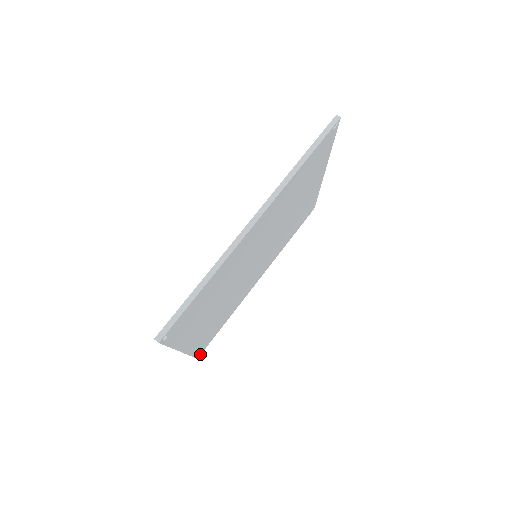
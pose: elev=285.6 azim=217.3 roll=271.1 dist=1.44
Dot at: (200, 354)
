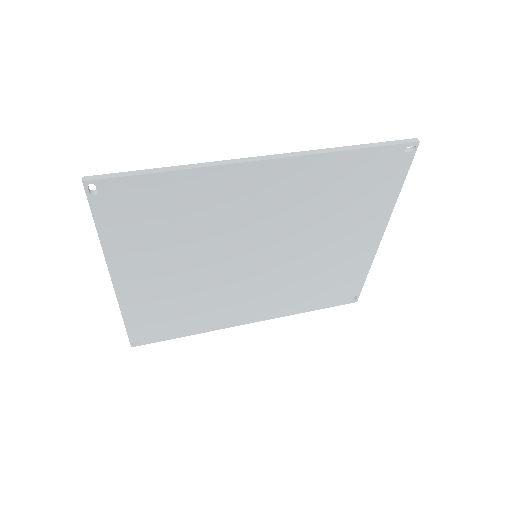
Dot at: (137, 344)
